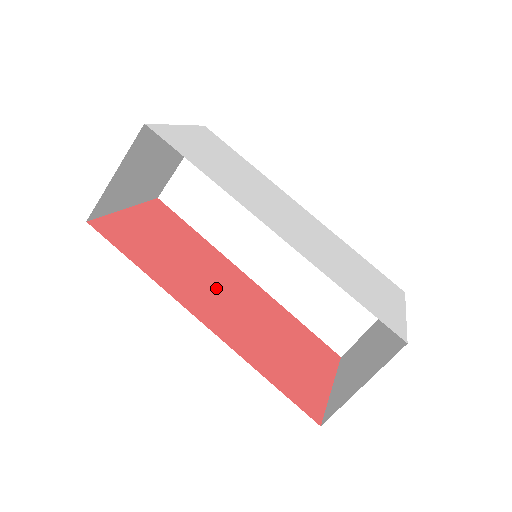
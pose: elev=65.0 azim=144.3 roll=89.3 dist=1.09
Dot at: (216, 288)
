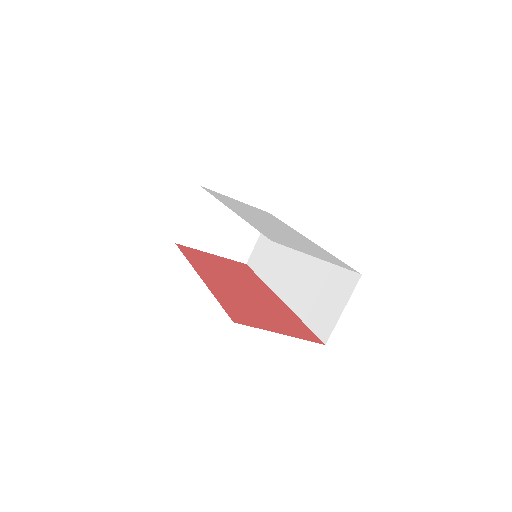
Dot at: (236, 283)
